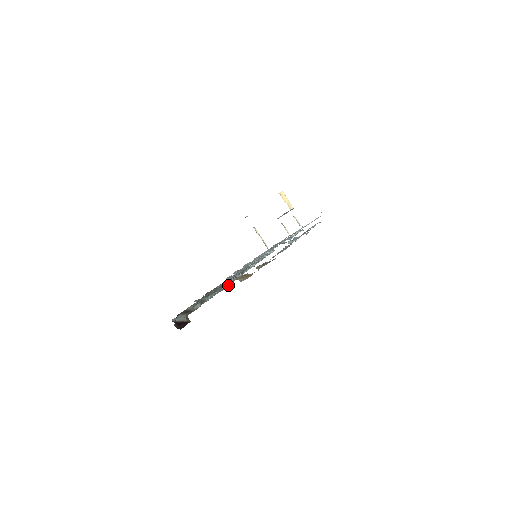
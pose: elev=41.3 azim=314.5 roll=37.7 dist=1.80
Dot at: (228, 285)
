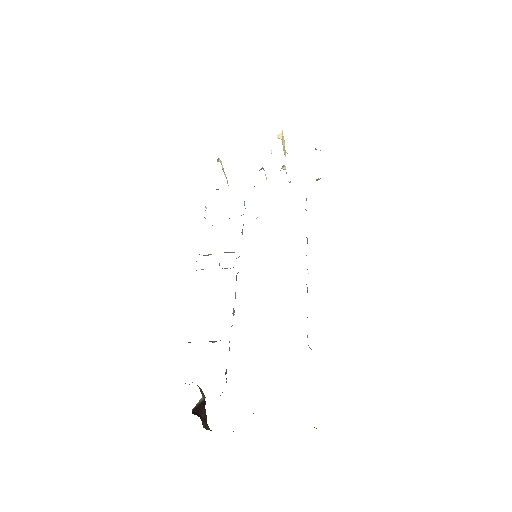
Dot at: occluded
